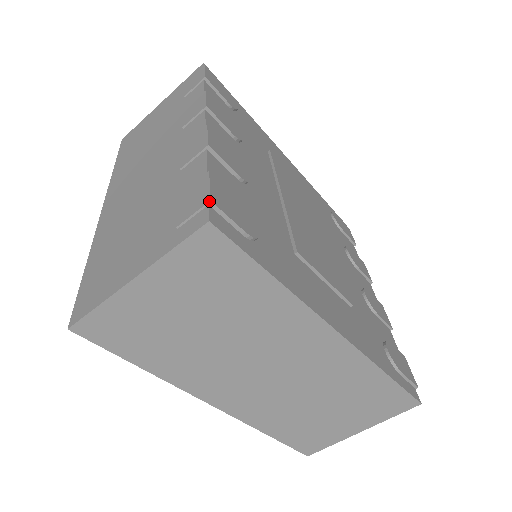
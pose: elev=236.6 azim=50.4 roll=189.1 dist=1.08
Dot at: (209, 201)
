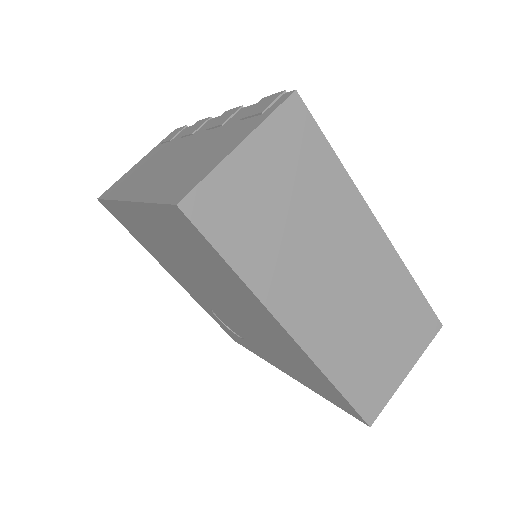
Dot at: (284, 90)
